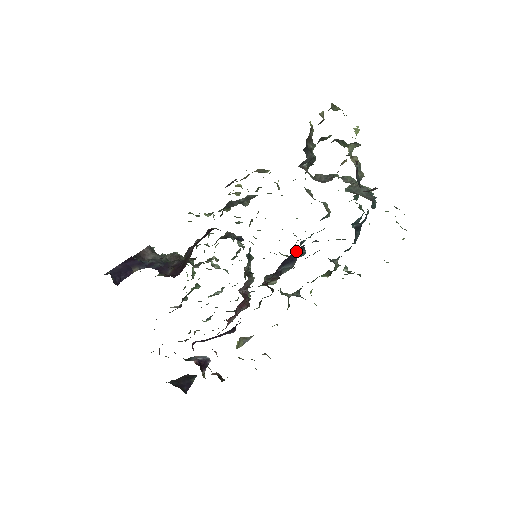
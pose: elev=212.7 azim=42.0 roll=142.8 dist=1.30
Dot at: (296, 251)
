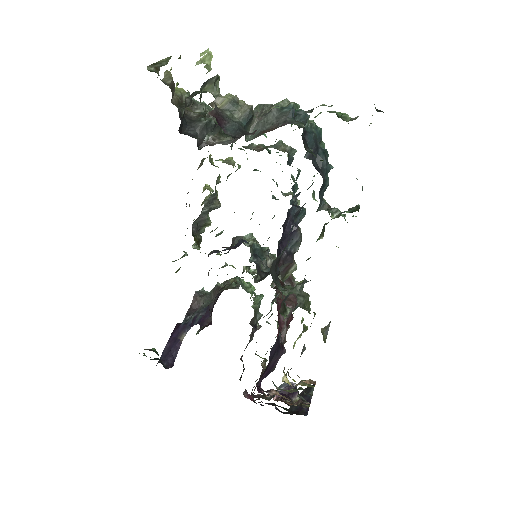
Dot at: (288, 220)
